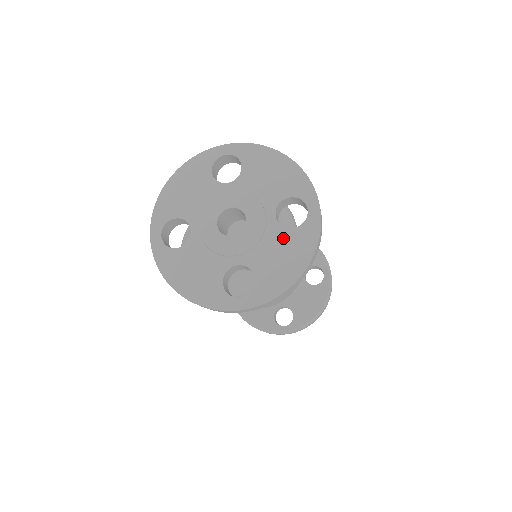
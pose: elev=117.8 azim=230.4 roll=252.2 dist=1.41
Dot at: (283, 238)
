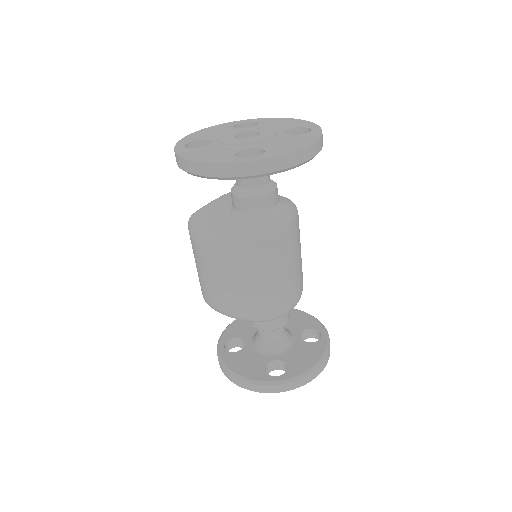
Dot at: (290, 138)
